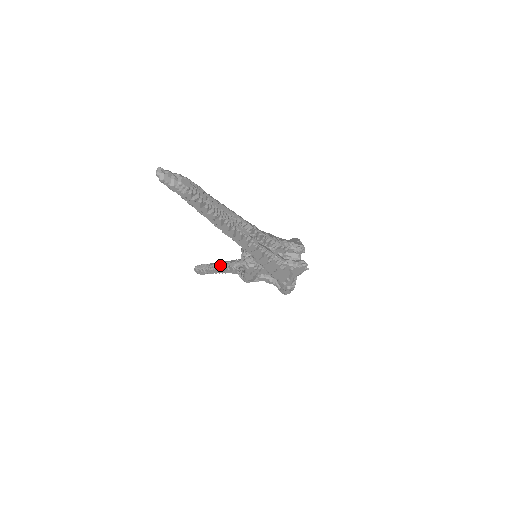
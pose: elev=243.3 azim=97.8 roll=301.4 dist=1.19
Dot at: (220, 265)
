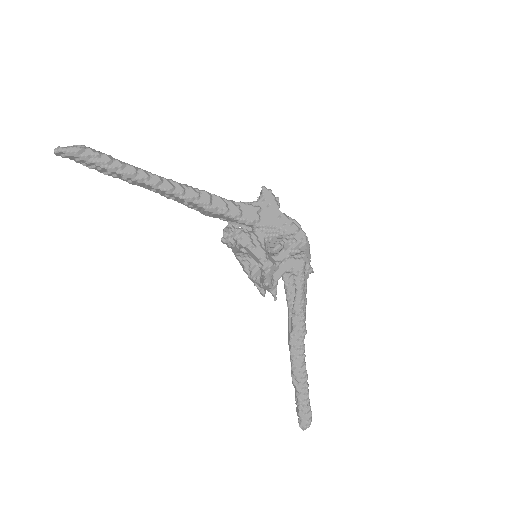
Dot at: (290, 361)
